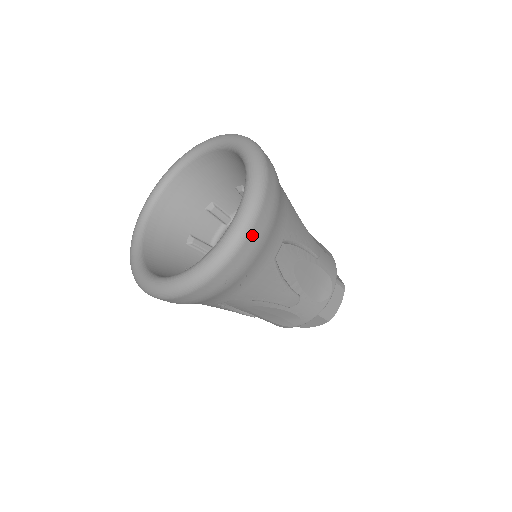
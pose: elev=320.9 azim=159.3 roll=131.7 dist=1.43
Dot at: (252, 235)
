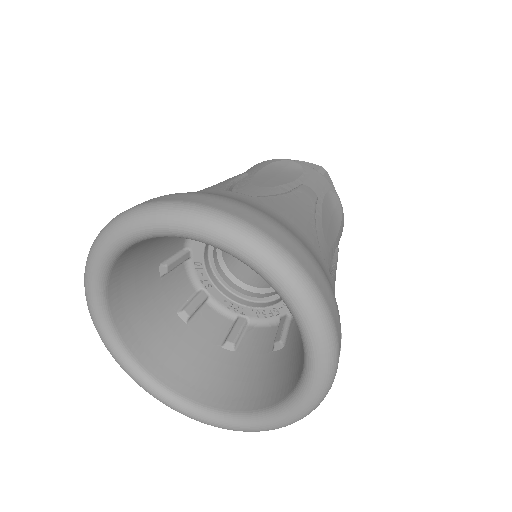
Dot at: (334, 317)
